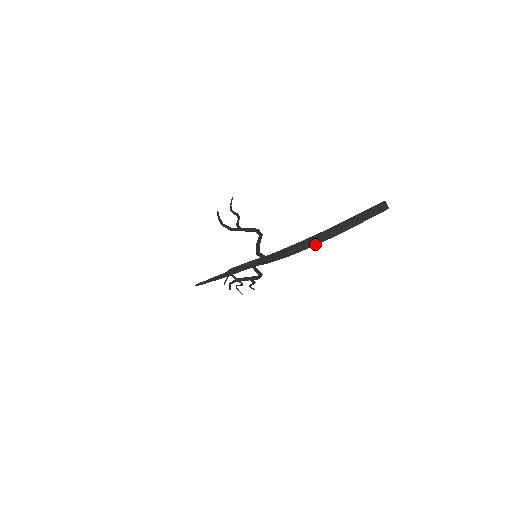
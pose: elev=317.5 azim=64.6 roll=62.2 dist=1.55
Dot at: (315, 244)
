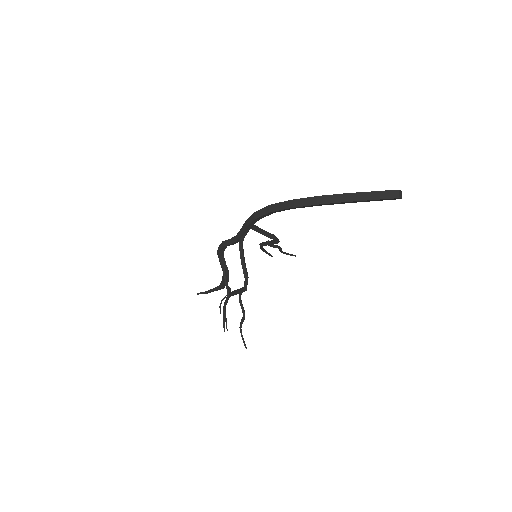
Dot at: (298, 205)
